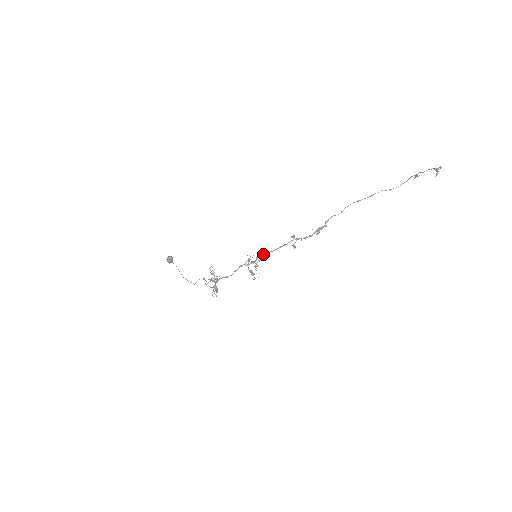
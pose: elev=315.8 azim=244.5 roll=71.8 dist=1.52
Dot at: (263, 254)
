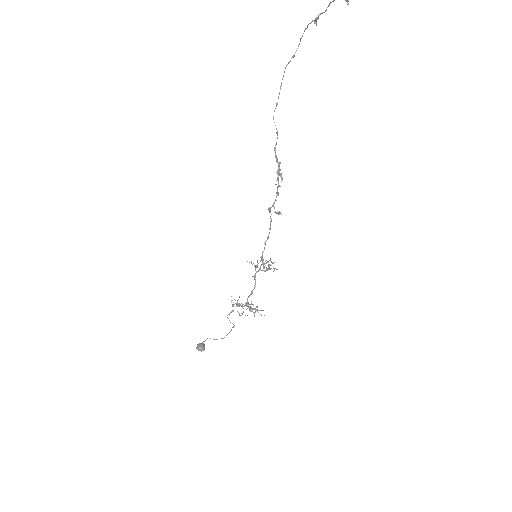
Dot at: (263, 251)
